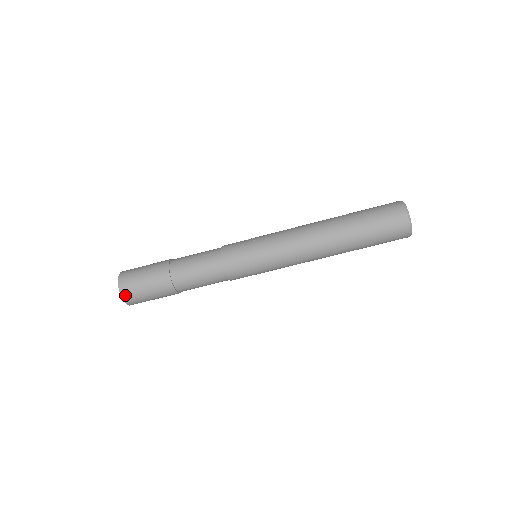
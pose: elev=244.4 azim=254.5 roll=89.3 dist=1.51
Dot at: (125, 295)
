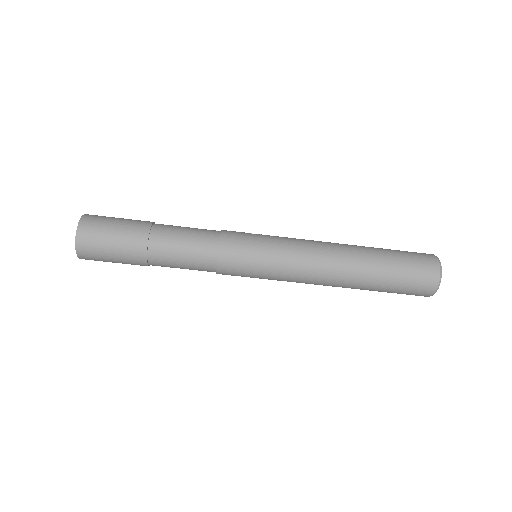
Dot at: (82, 234)
